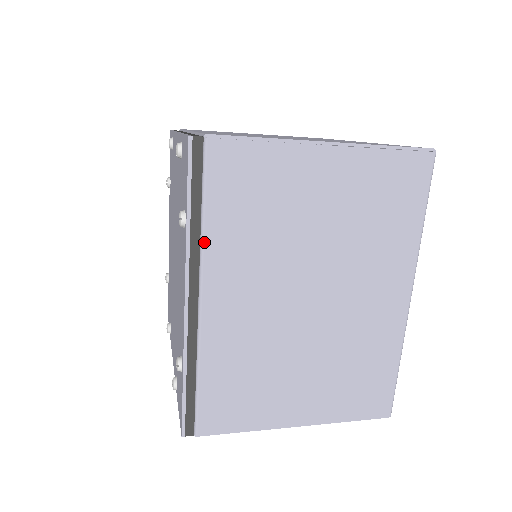
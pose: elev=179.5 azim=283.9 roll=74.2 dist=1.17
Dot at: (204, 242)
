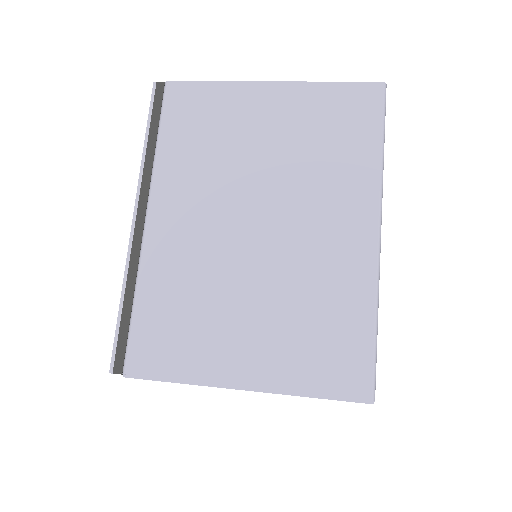
Dot at: occluded
